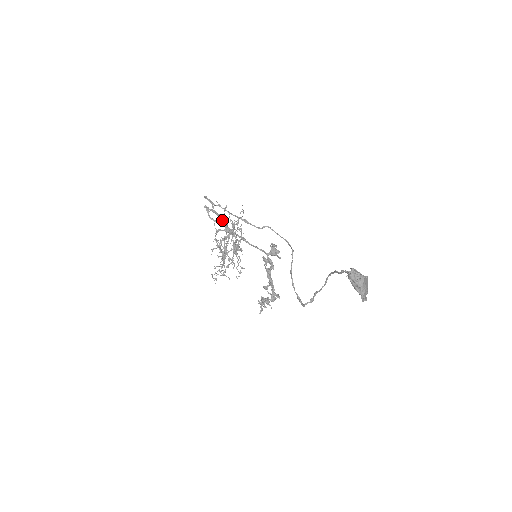
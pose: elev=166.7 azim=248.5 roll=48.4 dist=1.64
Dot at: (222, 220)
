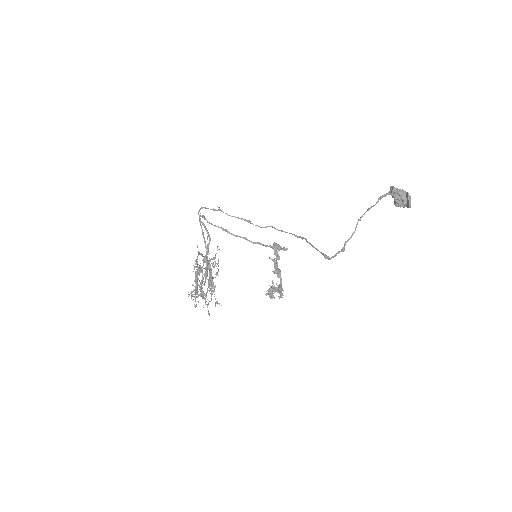
Dot at: (205, 244)
